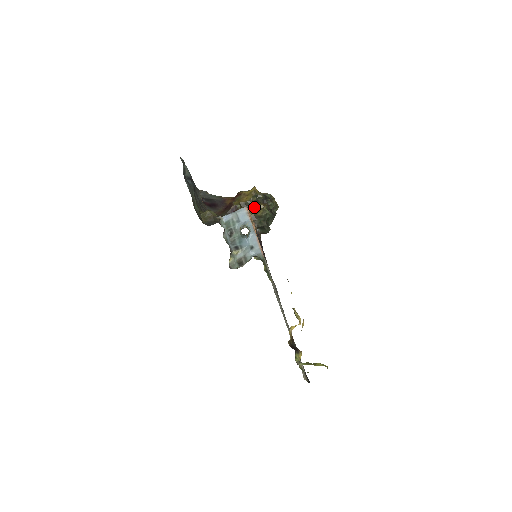
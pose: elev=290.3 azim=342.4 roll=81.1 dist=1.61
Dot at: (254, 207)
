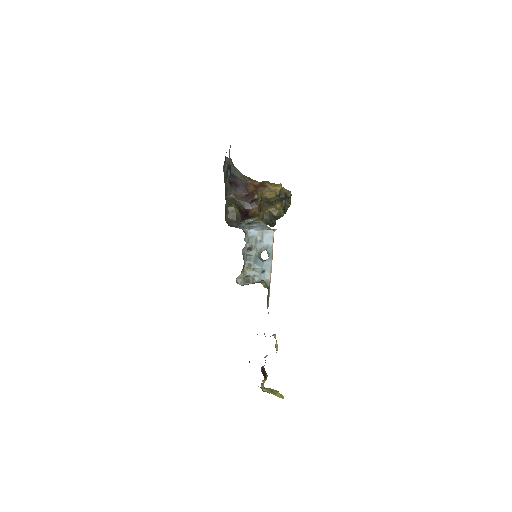
Dot at: (272, 204)
